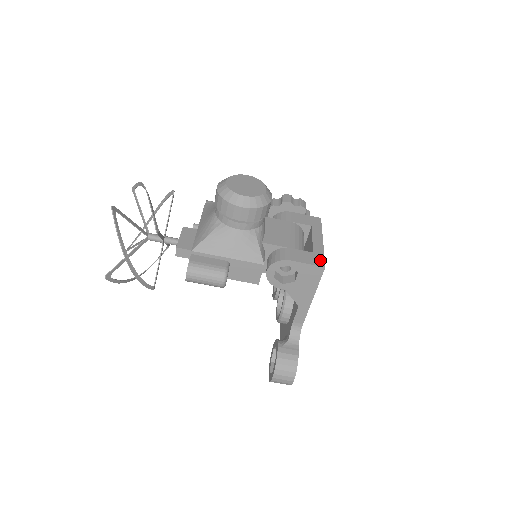
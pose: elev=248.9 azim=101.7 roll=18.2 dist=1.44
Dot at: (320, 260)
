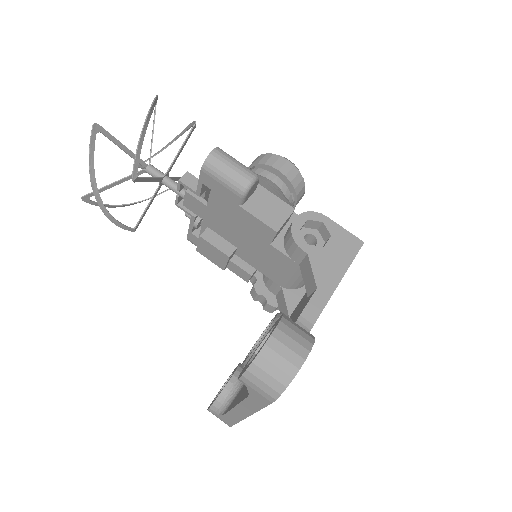
Dot at: occluded
